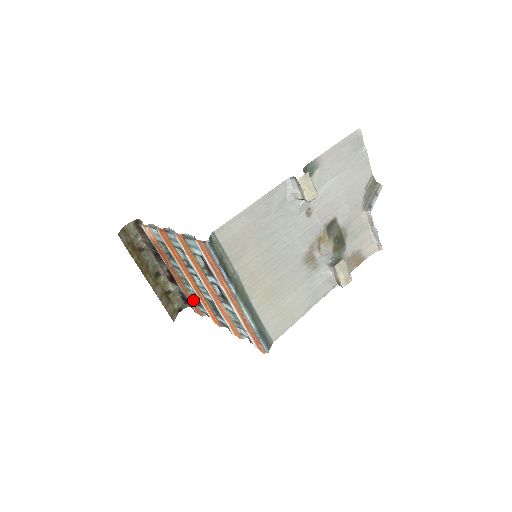
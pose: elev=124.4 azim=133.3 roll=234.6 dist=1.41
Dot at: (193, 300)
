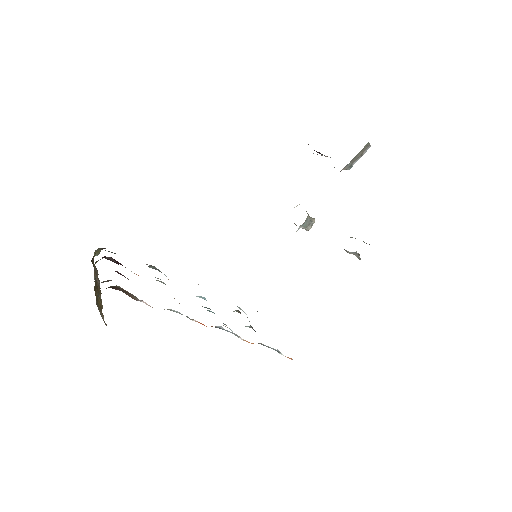
Dot at: occluded
